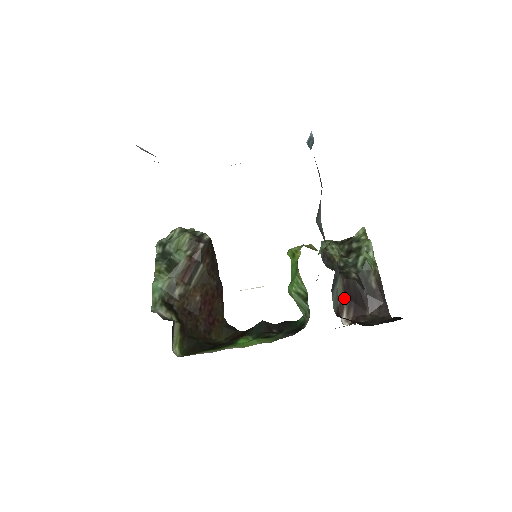
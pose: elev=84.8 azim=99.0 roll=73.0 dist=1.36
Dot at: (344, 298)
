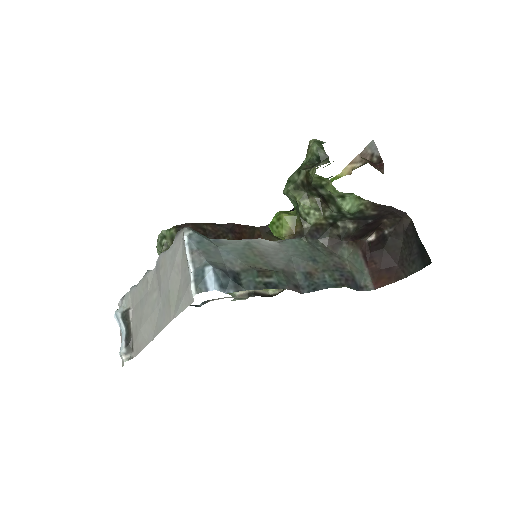
Dot at: (359, 243)
